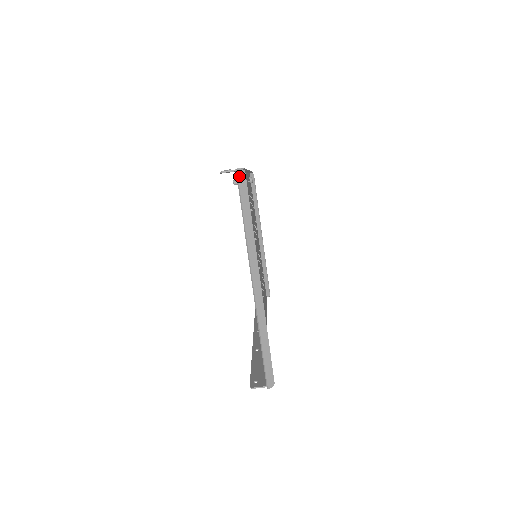
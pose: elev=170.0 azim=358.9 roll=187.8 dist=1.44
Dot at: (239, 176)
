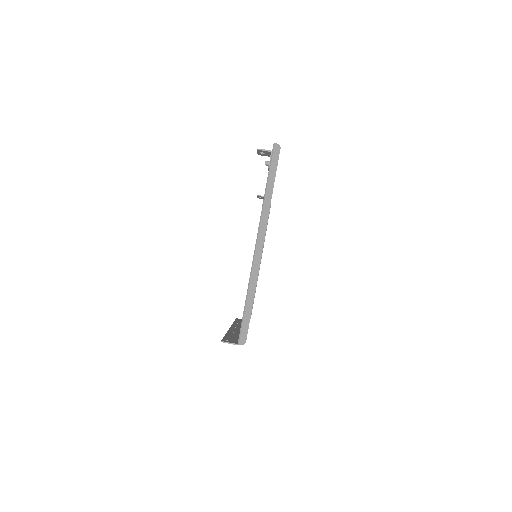
Dot at: (275, 149)
